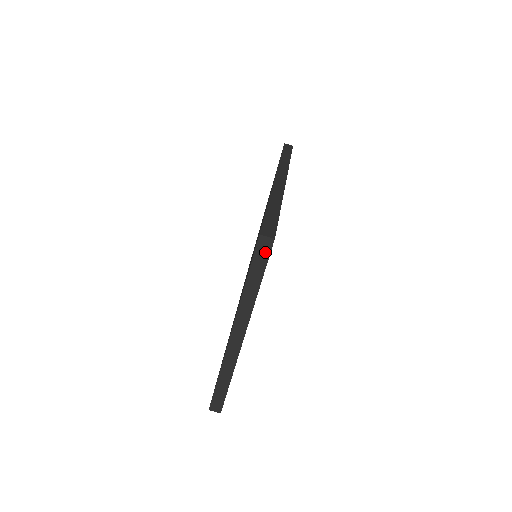
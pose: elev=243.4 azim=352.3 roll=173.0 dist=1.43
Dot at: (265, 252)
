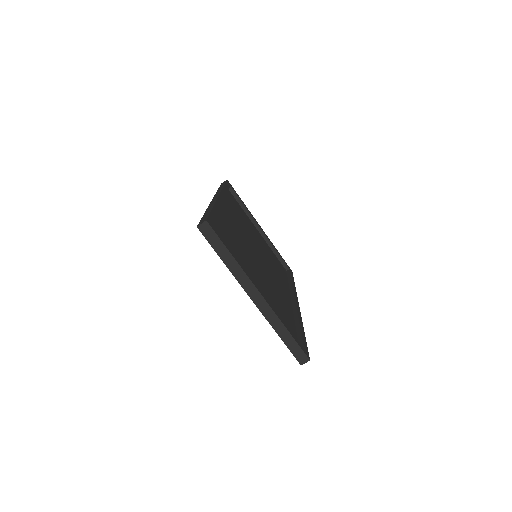
Dot at: (211, 233)
